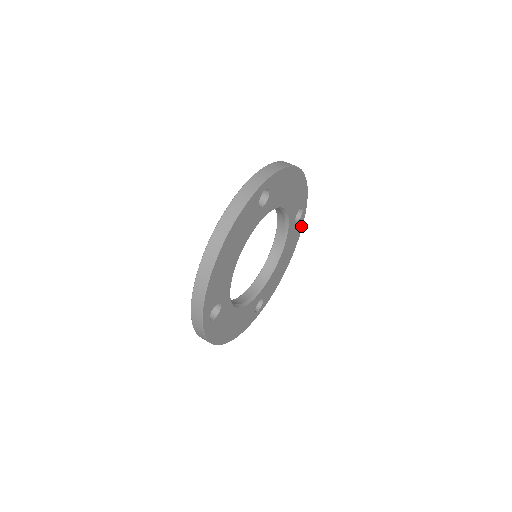
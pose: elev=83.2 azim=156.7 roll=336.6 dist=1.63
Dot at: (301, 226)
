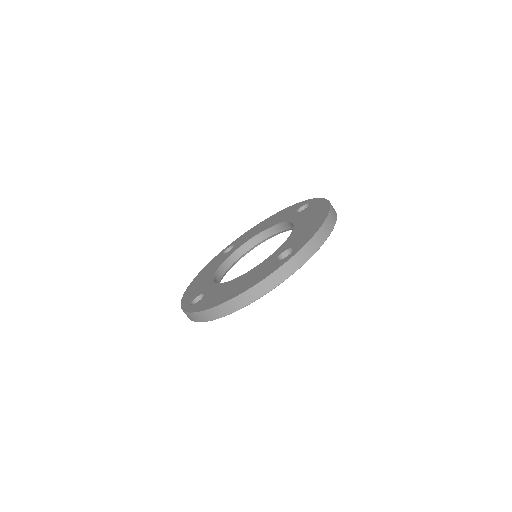
Dot at: occluded
